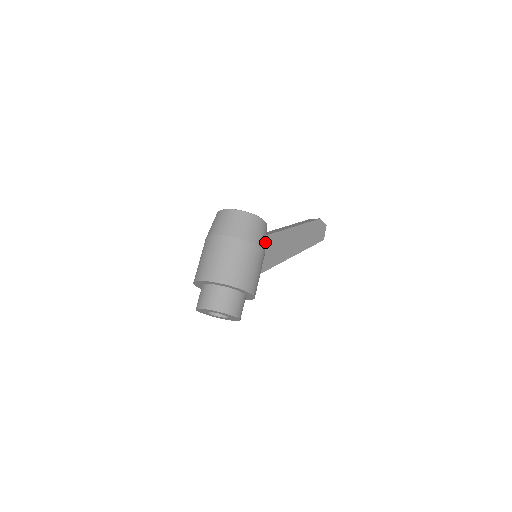
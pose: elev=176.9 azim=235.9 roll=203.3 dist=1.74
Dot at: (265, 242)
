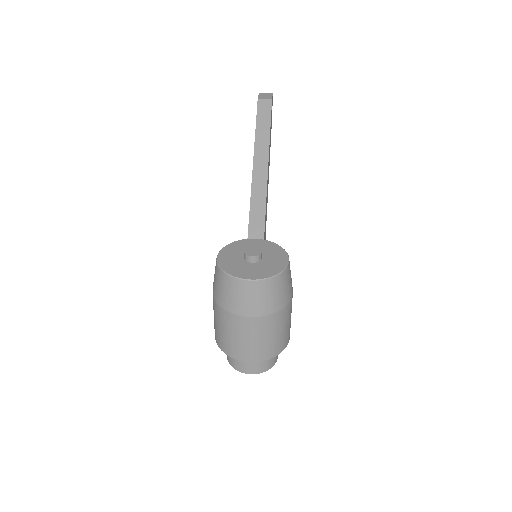
Dot at: occluded
